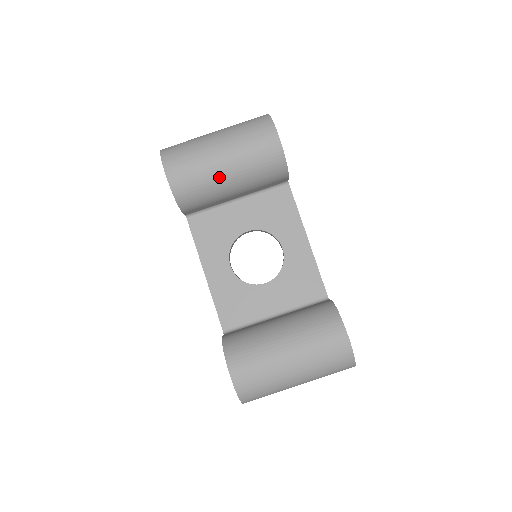
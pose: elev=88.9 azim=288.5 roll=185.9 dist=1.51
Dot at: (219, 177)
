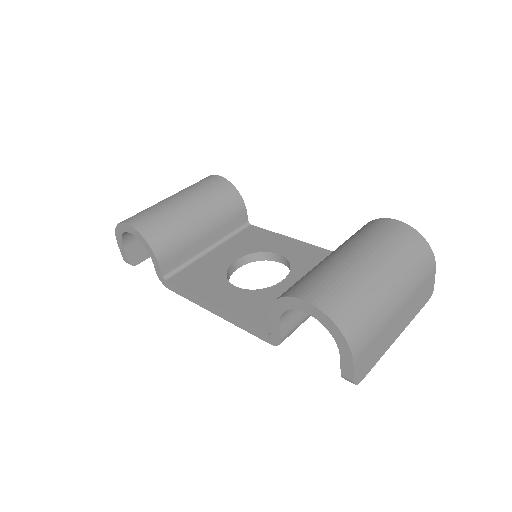
Dot at: (182, 211)
